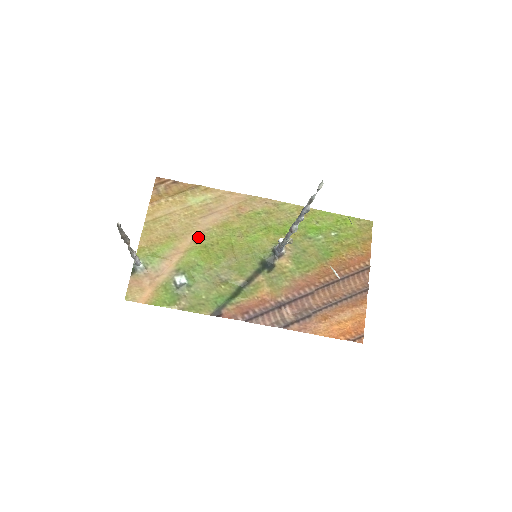
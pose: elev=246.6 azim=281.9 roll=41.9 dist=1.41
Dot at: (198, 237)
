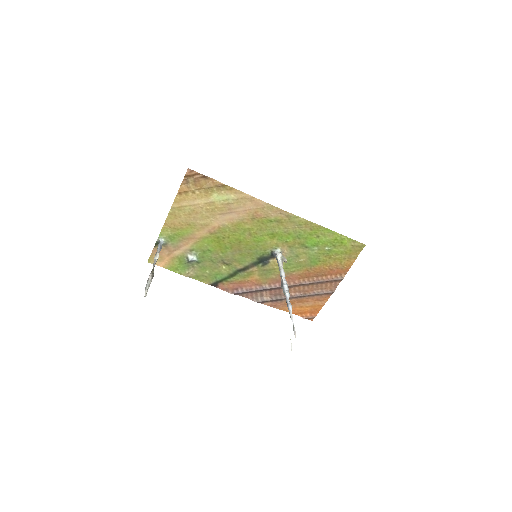
Dot at: (214, 230)
